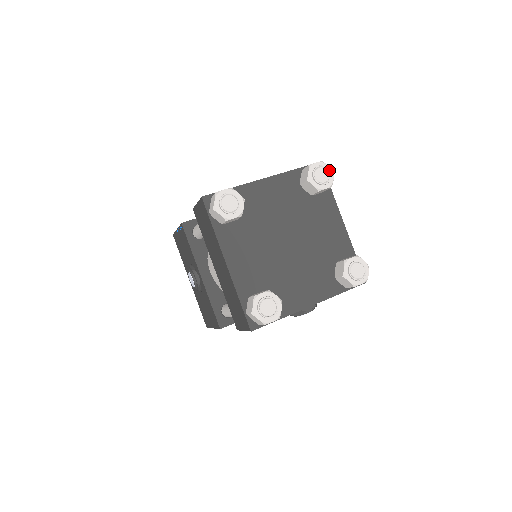
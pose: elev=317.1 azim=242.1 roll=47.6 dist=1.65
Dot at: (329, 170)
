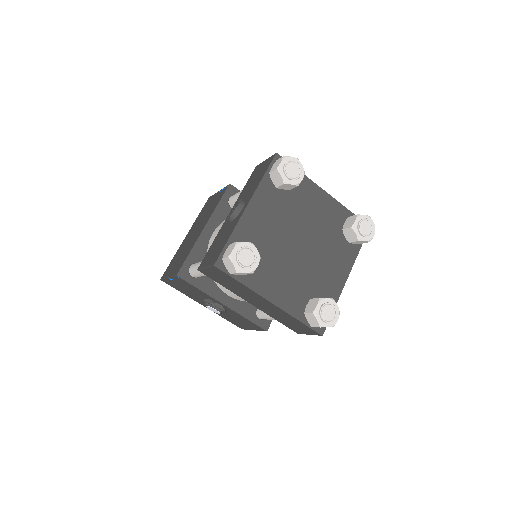
Dot at: (294, 160)
